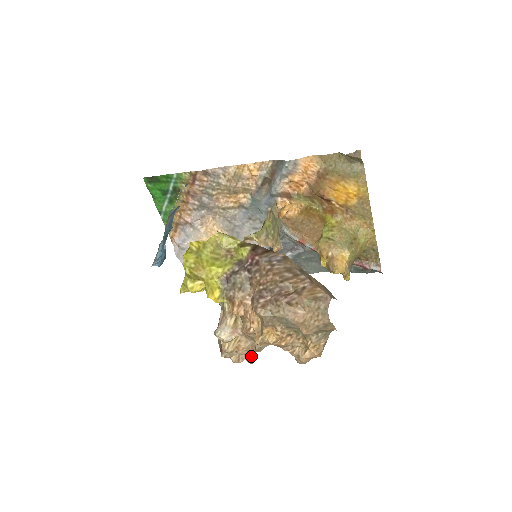
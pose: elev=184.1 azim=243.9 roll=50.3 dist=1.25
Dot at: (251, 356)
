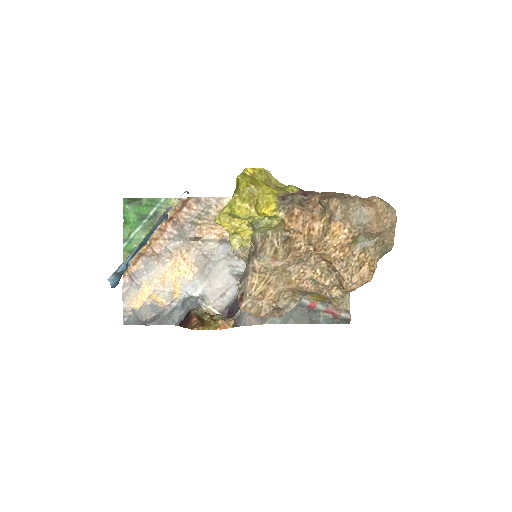
Dot at: (276, 307)
